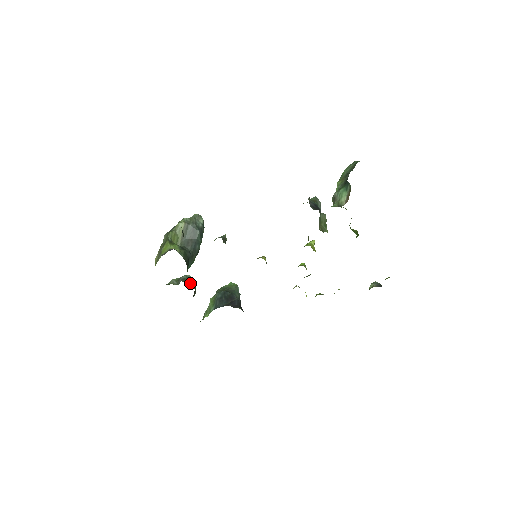
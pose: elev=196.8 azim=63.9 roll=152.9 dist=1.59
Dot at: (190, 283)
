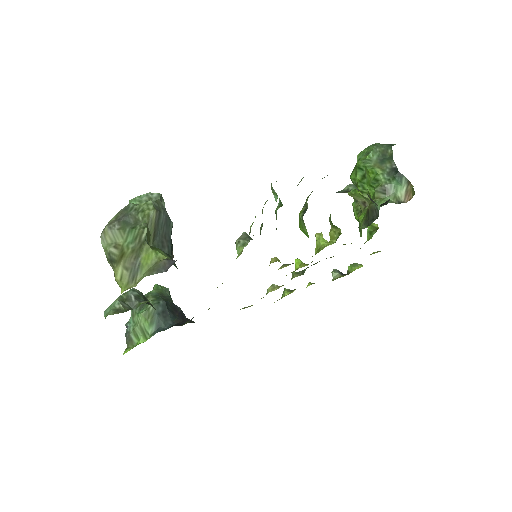
Dot at: (147, 302)
